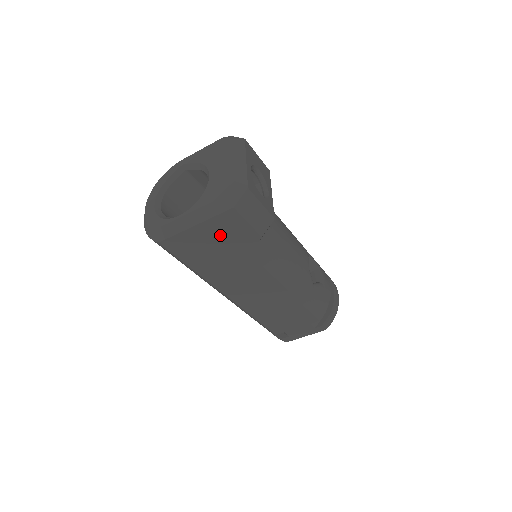
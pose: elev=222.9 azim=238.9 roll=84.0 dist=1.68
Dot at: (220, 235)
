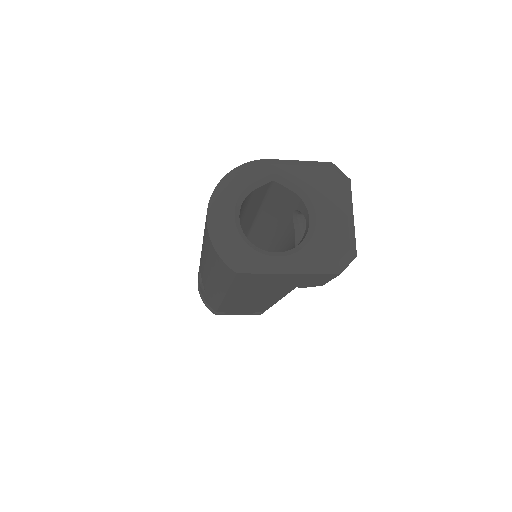
Dot at: (296, 280)
